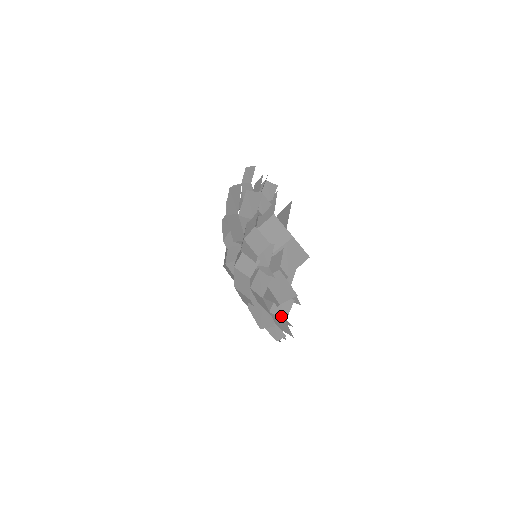
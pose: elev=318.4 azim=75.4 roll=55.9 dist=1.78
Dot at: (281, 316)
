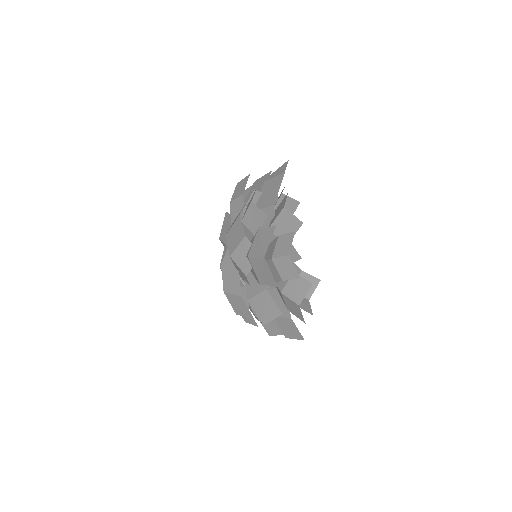
Dot at: (279, 212)
